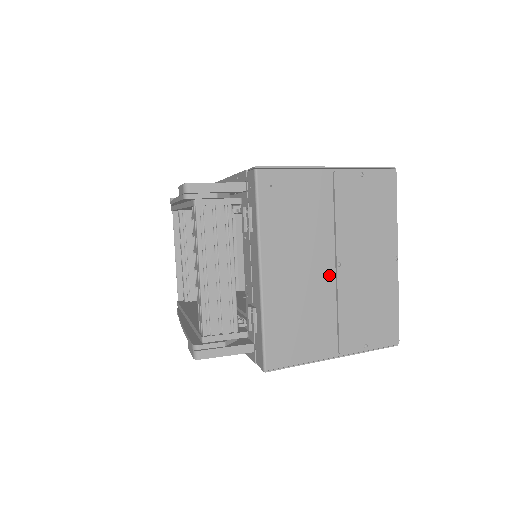
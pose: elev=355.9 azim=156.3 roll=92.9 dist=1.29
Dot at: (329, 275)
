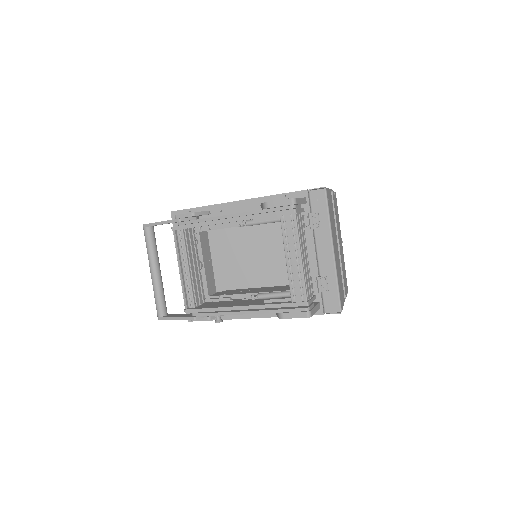
Dot at: (338, 252)
